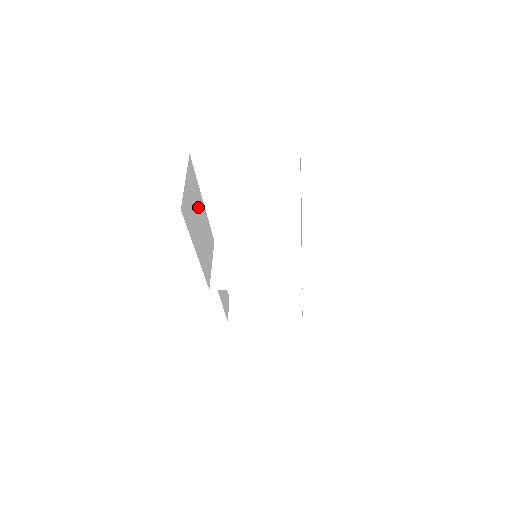
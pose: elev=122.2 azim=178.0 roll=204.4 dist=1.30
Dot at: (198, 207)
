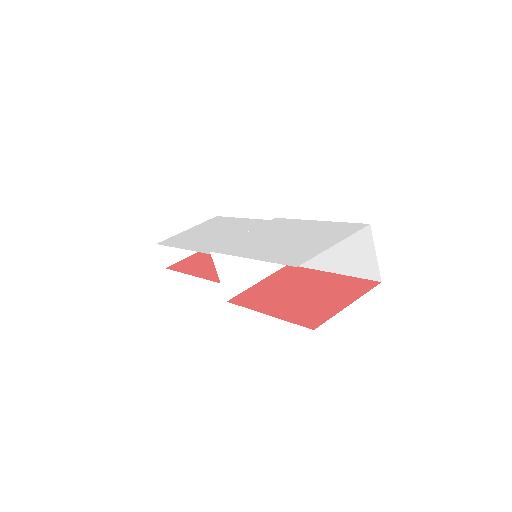
Dot at: occluded
